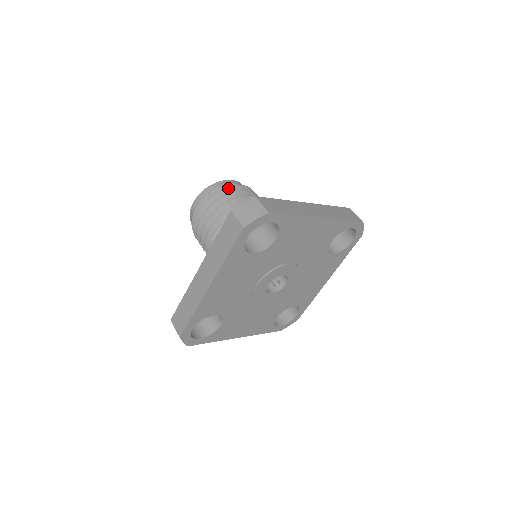
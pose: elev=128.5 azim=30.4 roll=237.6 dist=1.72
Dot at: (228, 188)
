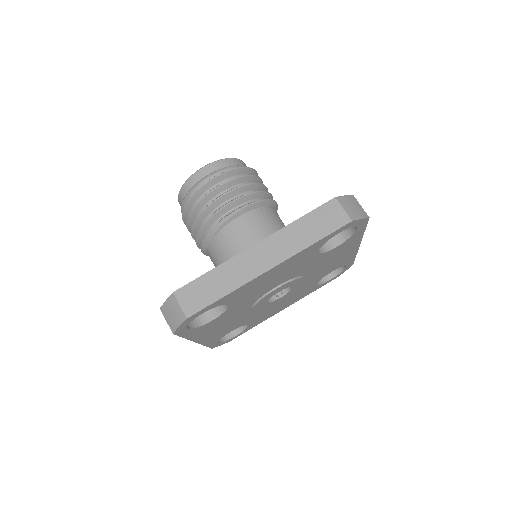
Dot at: (195, 193)
